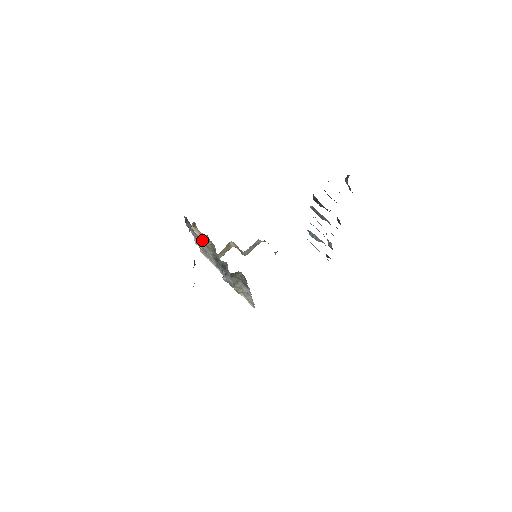
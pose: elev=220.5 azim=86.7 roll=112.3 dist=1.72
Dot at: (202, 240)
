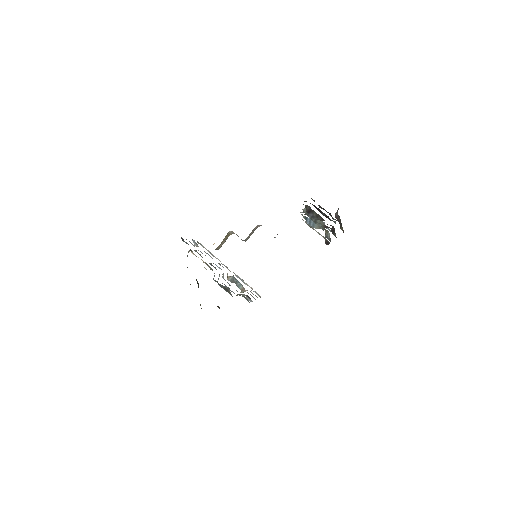
Dot at: (201, 256)
